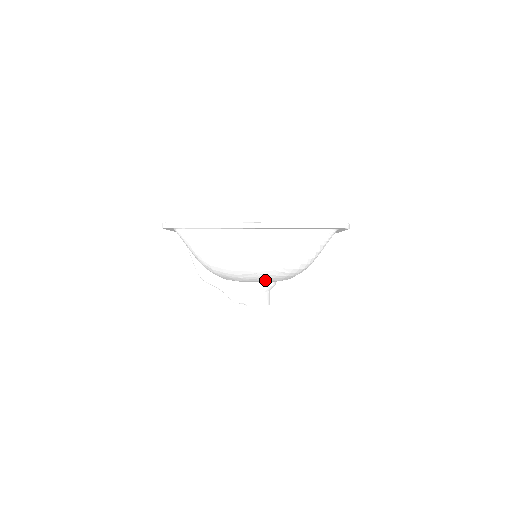
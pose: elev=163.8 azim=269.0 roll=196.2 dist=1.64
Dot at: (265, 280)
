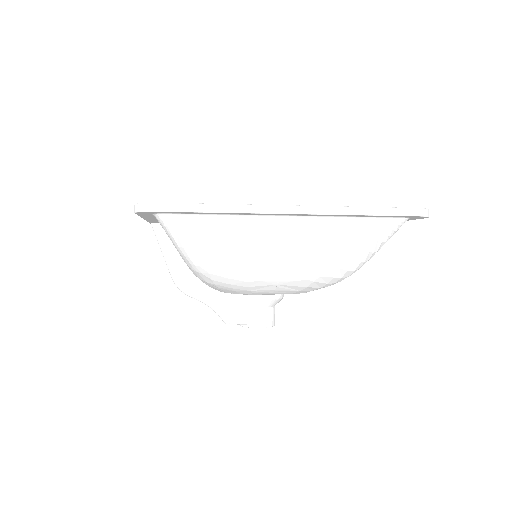
Dot at: (284, 293)
